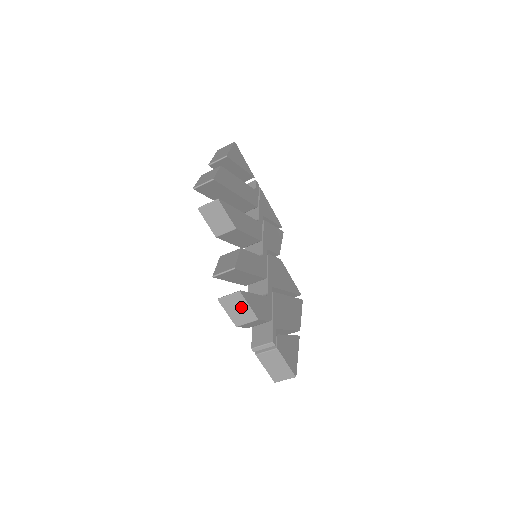
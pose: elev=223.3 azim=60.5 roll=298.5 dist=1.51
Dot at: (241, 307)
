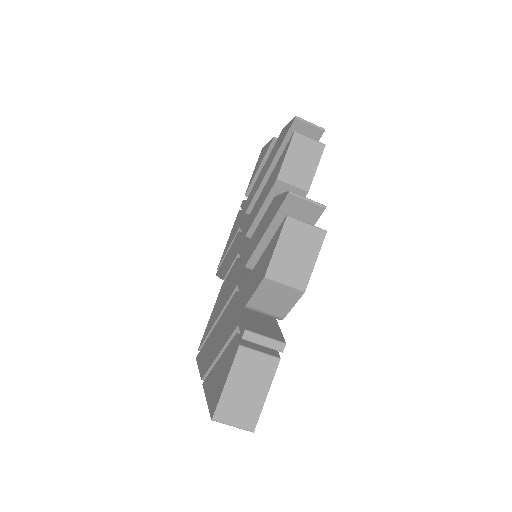
Dot at: (304, 253)
